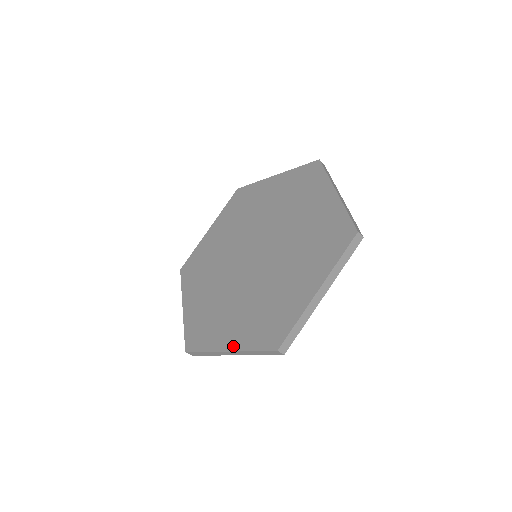
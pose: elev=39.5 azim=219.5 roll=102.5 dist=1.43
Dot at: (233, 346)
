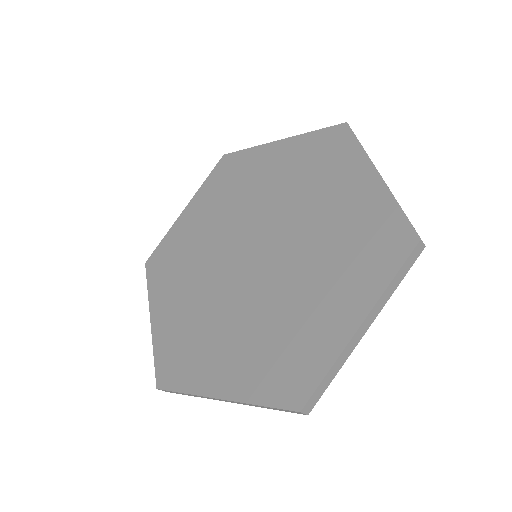
Dot at: (229, 392)
